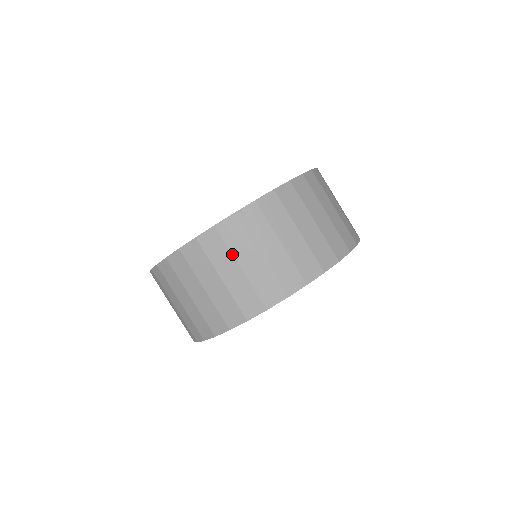
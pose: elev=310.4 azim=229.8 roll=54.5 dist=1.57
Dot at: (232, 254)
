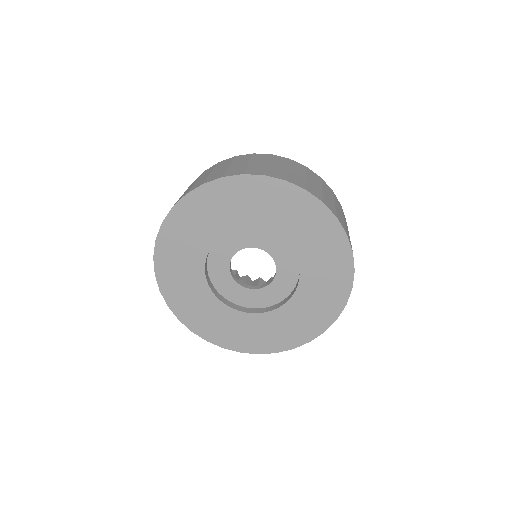
Dot at: (198, 178)
